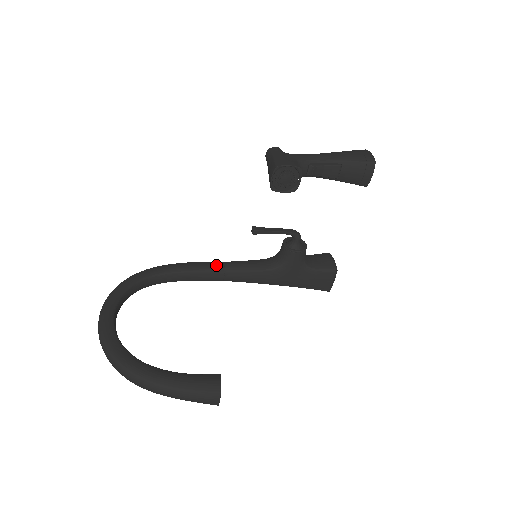
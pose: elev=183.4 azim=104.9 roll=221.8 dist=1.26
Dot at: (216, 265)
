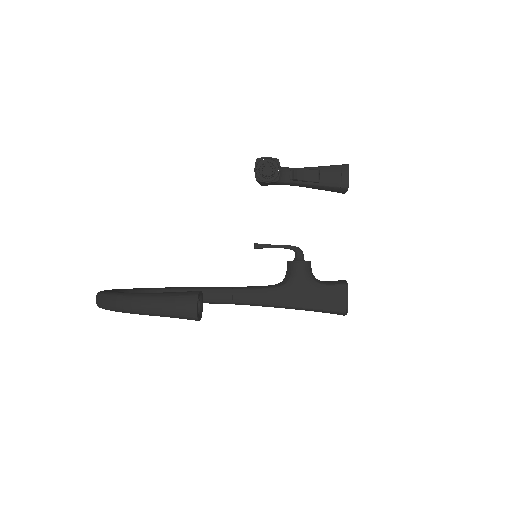
Dot at: (224, 287)
